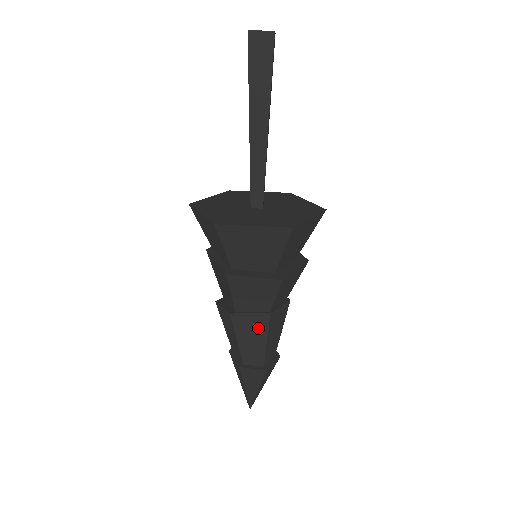
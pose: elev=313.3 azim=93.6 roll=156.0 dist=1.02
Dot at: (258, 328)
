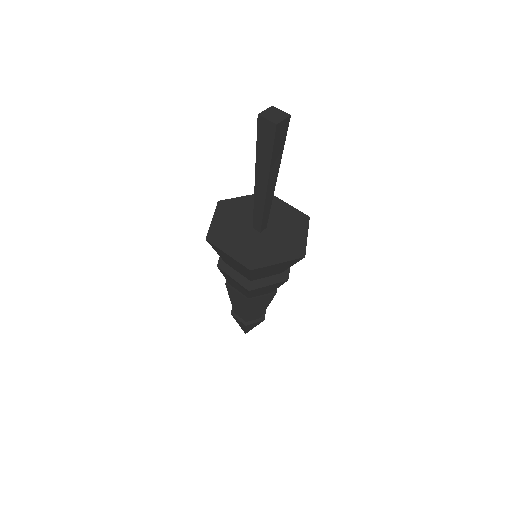
Dot at: (242, 302)
